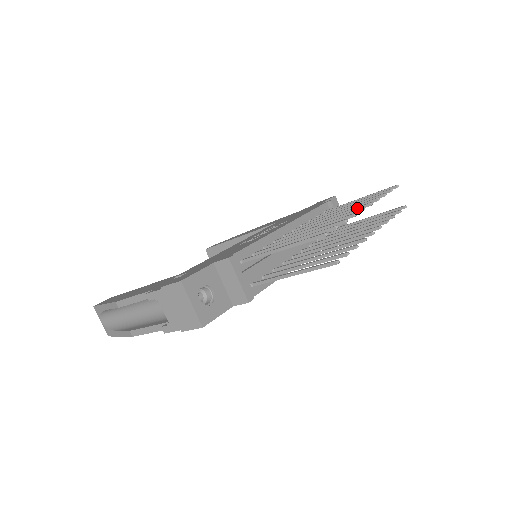
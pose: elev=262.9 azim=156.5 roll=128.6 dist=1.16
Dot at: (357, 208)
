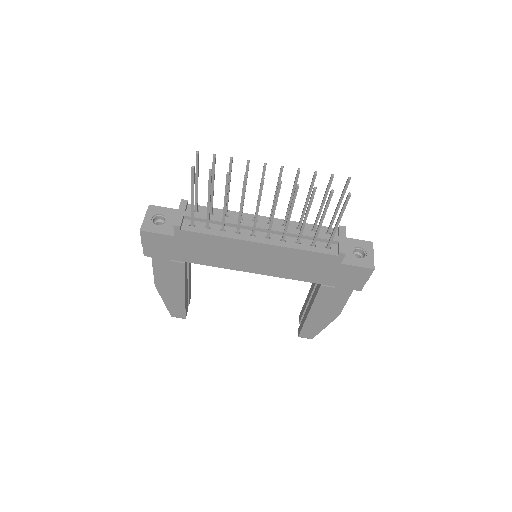
Dot at: (279, 176)
